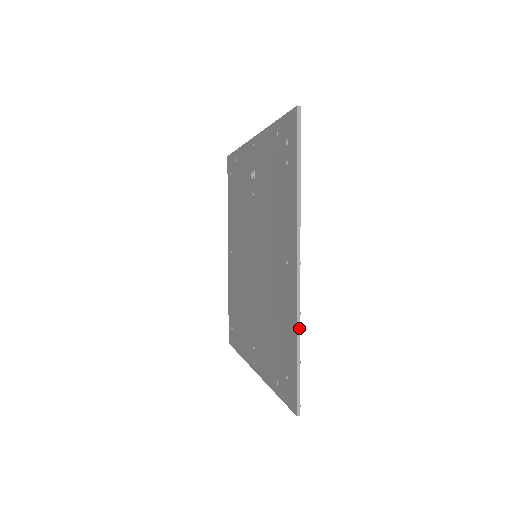
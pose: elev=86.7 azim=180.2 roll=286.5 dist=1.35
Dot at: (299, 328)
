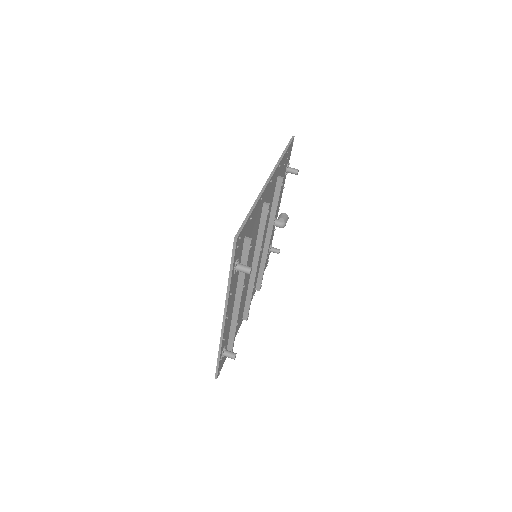
Dot at: (257, 201)
